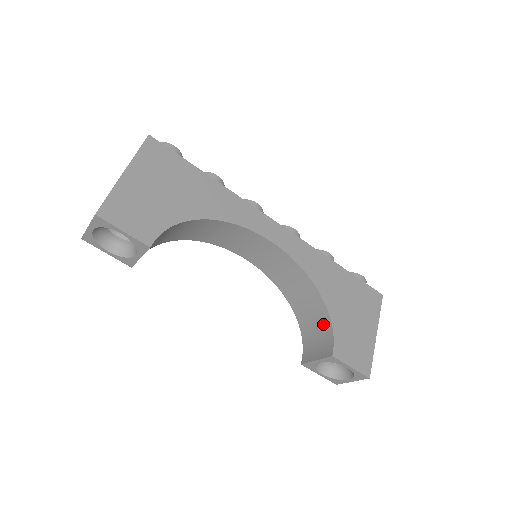
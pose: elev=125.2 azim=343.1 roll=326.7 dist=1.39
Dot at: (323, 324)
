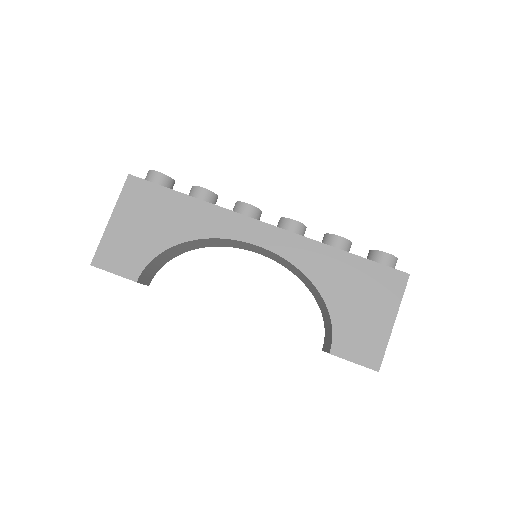
Dot at: (328, 317)
